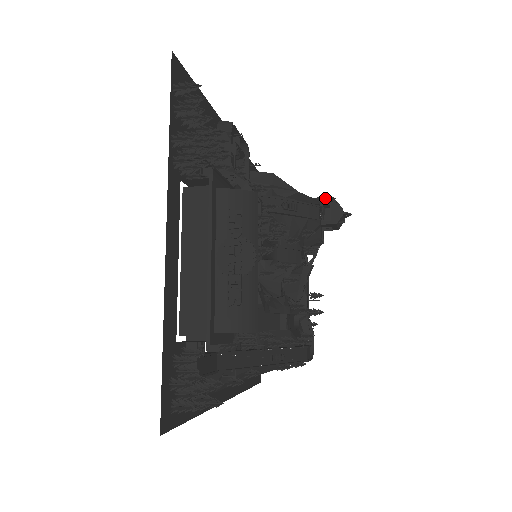
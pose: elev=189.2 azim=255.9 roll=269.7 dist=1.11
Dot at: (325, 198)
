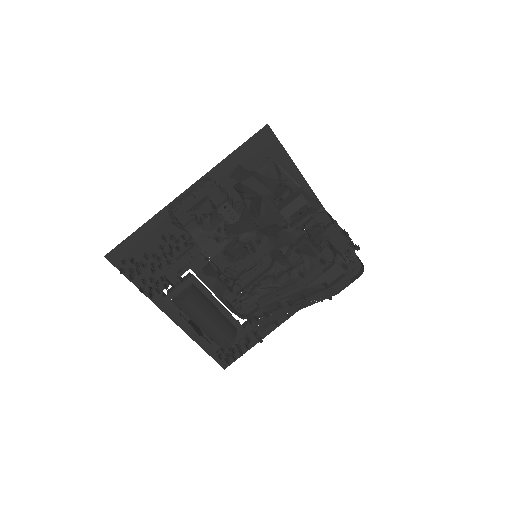
Dot at: (279, 200)
